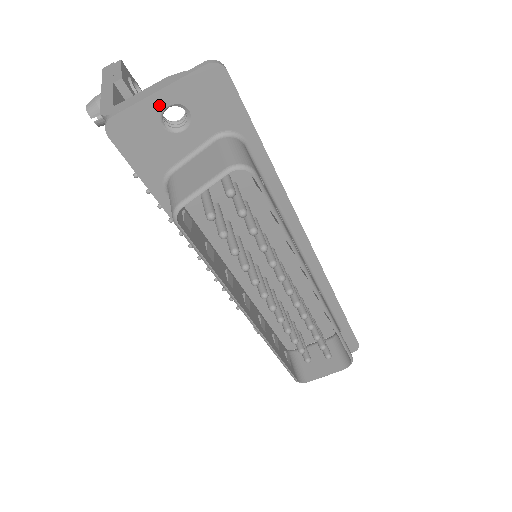
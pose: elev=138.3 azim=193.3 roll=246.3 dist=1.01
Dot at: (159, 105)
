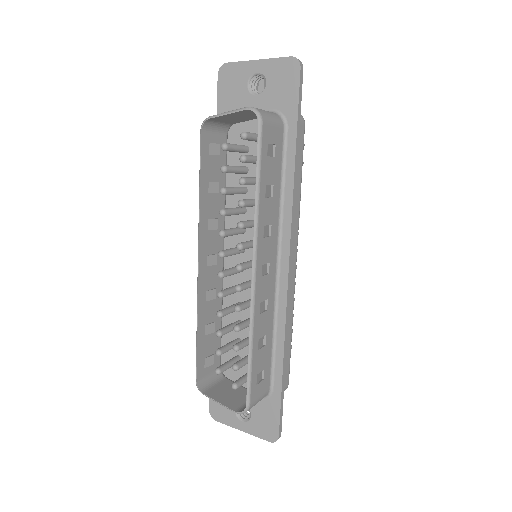
Dot at: (253, 69)
